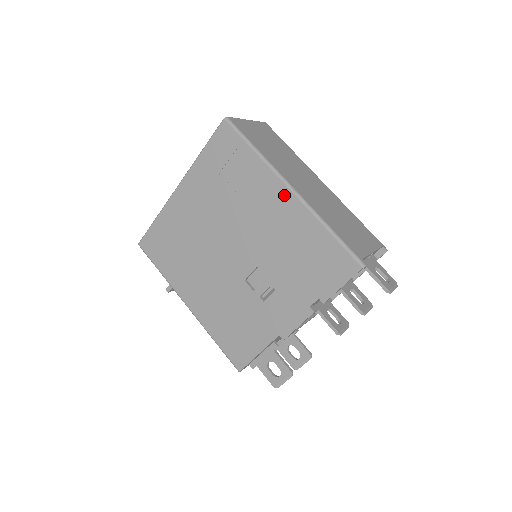
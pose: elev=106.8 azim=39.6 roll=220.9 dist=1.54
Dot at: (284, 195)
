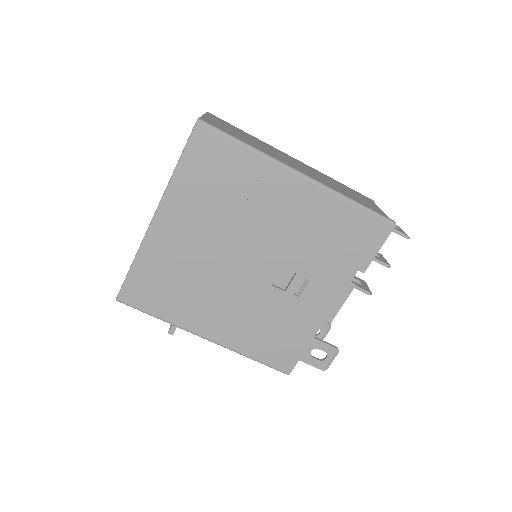
Dot at: (296, 184)
